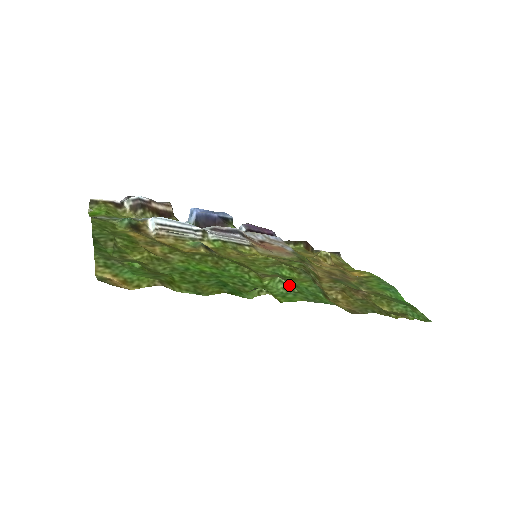
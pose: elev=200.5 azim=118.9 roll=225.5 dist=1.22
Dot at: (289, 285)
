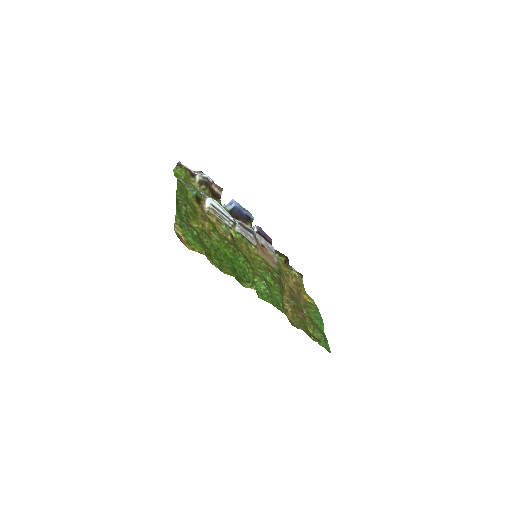
Dot at: (268, 289)
